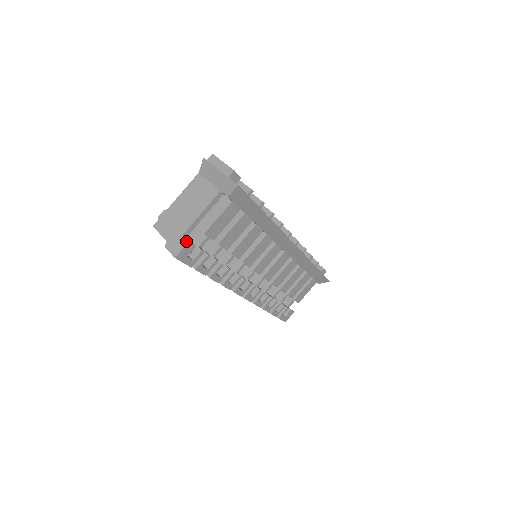
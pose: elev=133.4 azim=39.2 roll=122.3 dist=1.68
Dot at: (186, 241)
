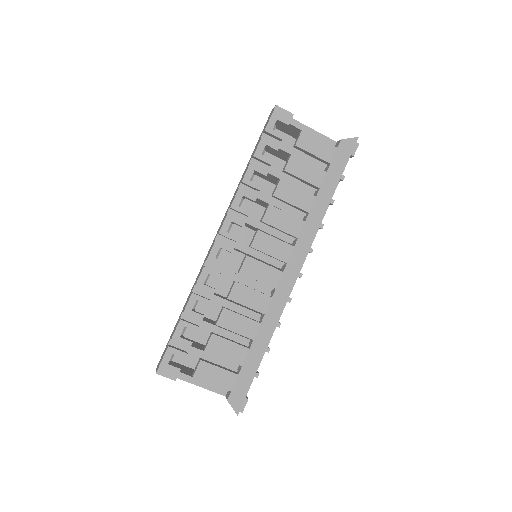
Dot at: (292, 114)
